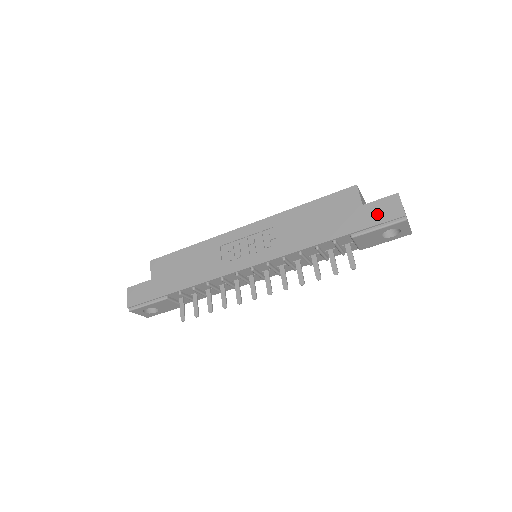
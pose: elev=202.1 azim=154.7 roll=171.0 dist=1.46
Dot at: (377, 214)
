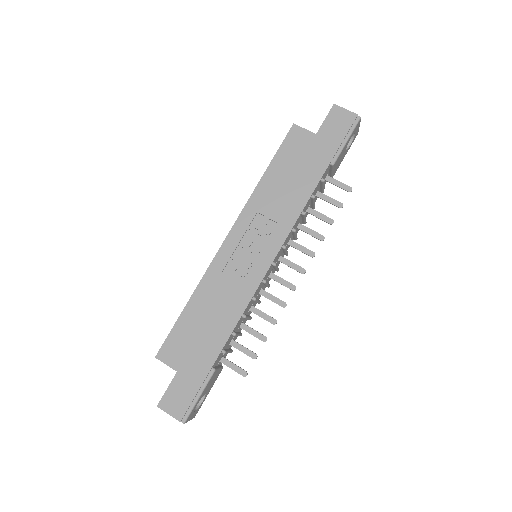
Dot at: (335, 131)
